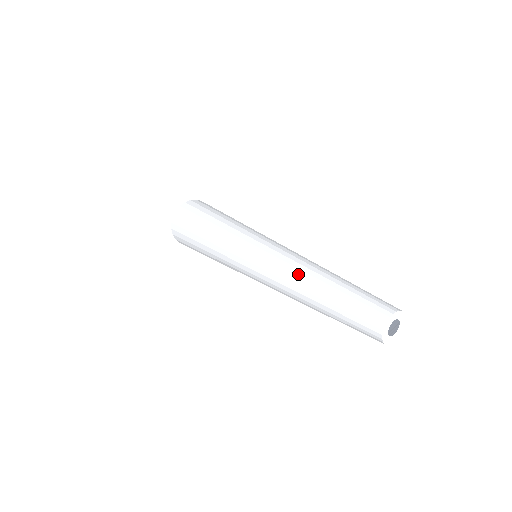
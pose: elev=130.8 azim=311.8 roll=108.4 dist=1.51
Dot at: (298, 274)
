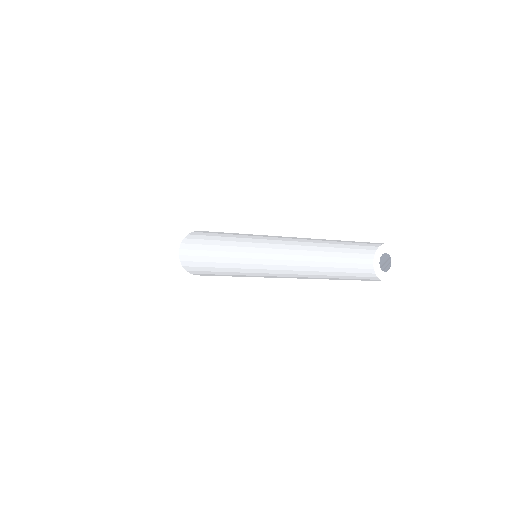
Dot at: (290, 249)
